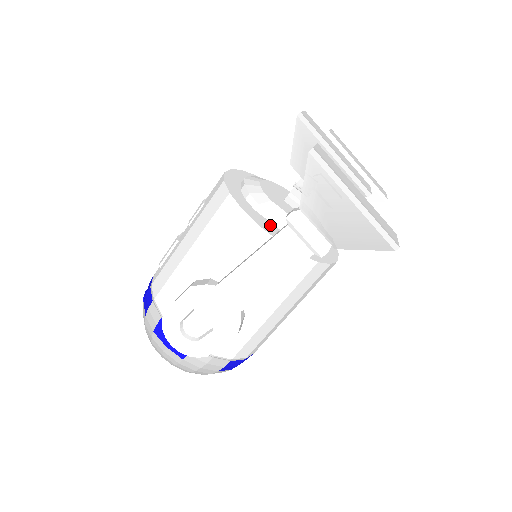
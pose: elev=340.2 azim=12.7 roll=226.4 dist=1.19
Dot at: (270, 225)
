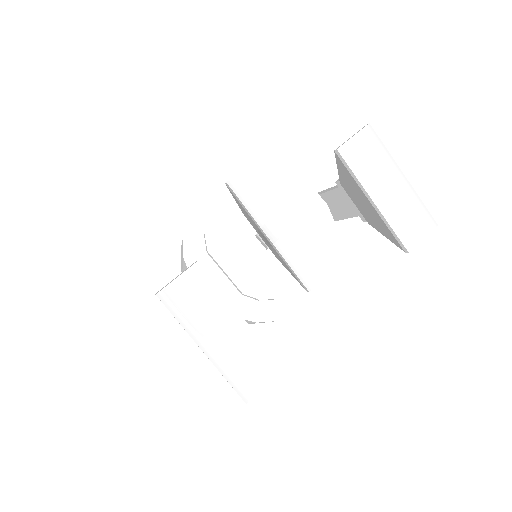
Dot at: (215, 275)
